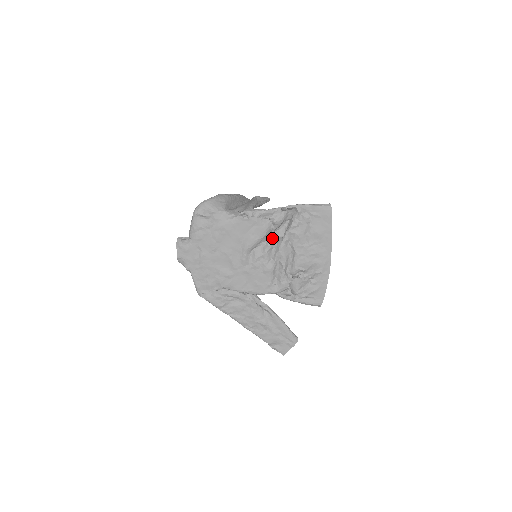
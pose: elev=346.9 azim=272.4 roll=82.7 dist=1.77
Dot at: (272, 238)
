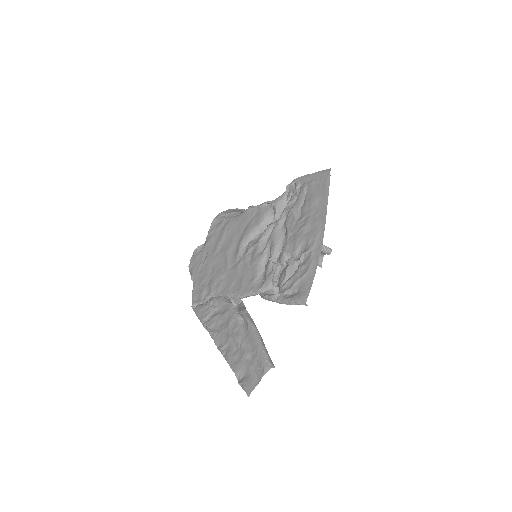
Dot at: (270, 225)
